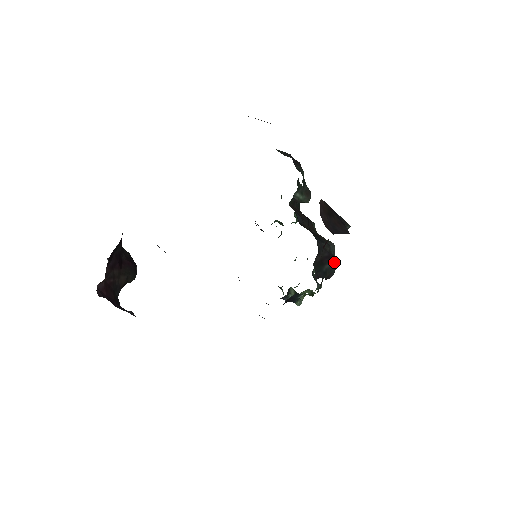
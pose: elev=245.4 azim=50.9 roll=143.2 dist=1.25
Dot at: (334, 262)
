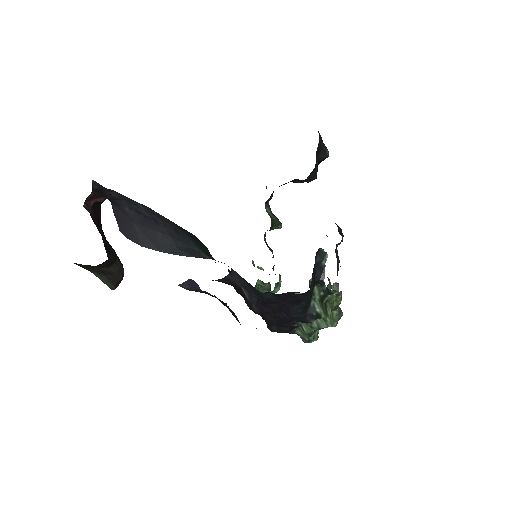
Dot at: occluded
